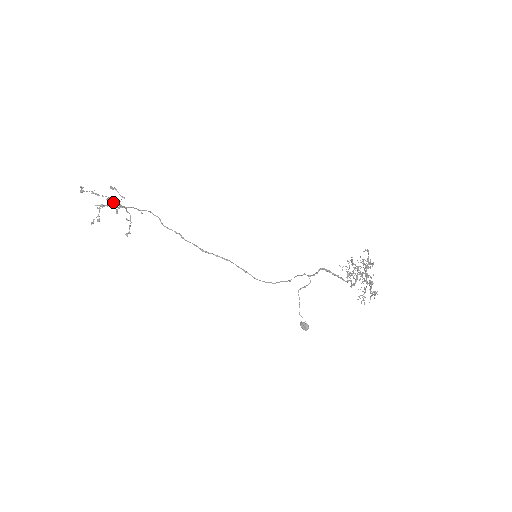
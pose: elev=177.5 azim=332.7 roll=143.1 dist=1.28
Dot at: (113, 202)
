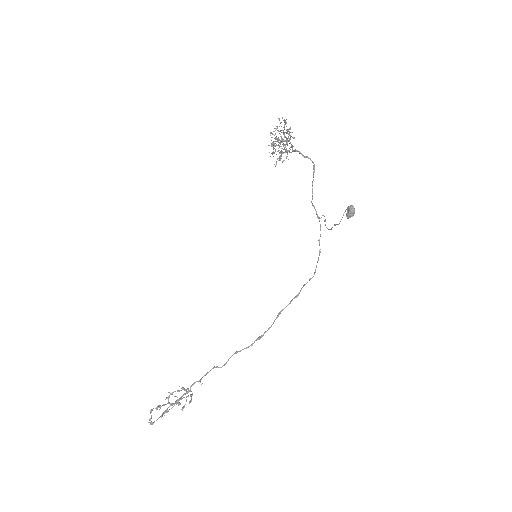
Dot at: (171, 394)
